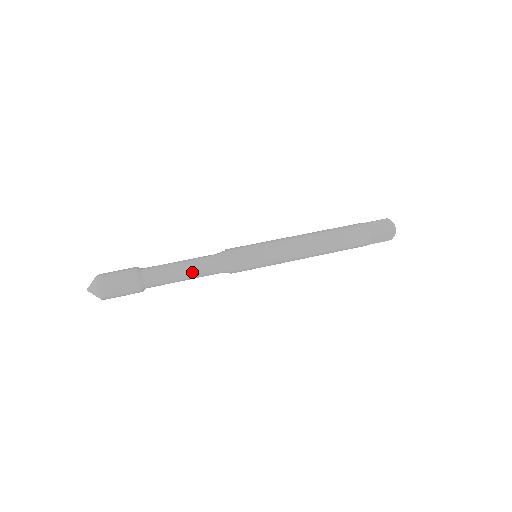
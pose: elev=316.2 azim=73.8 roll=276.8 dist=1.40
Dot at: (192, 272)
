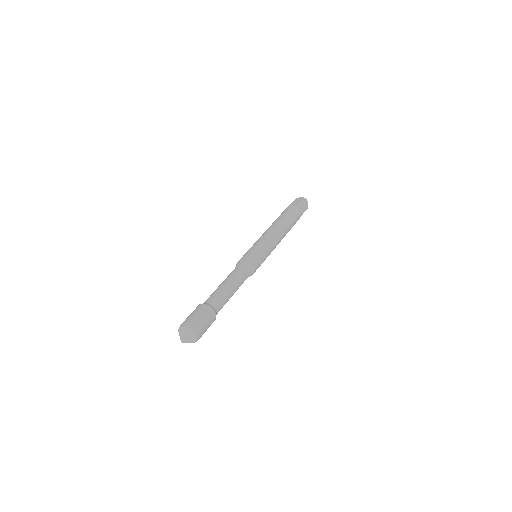
Dot at: (234, 283)
